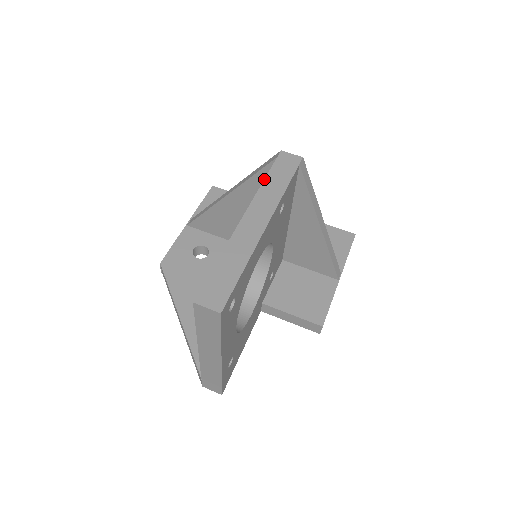
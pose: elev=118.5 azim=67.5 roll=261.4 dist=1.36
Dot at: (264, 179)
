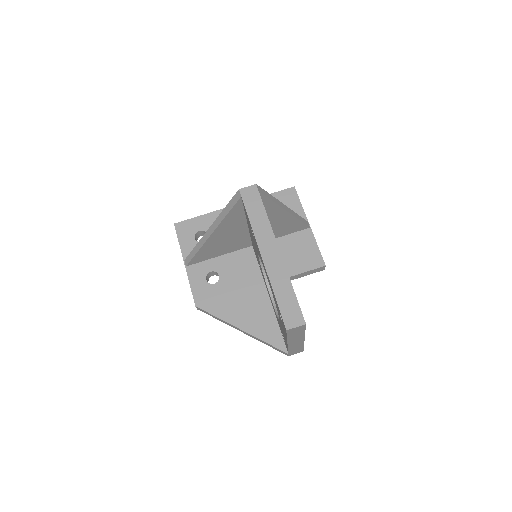
Dot at: (249, 219)
